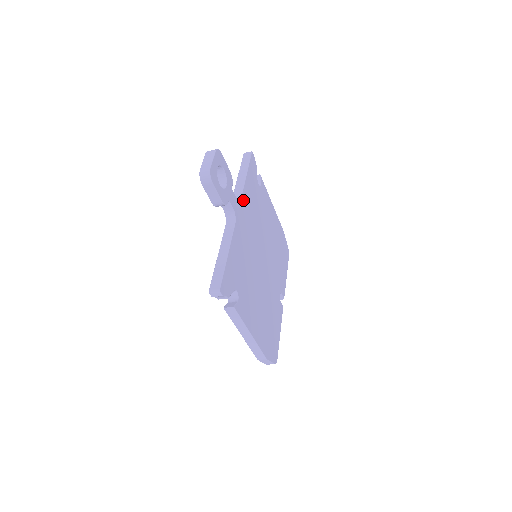
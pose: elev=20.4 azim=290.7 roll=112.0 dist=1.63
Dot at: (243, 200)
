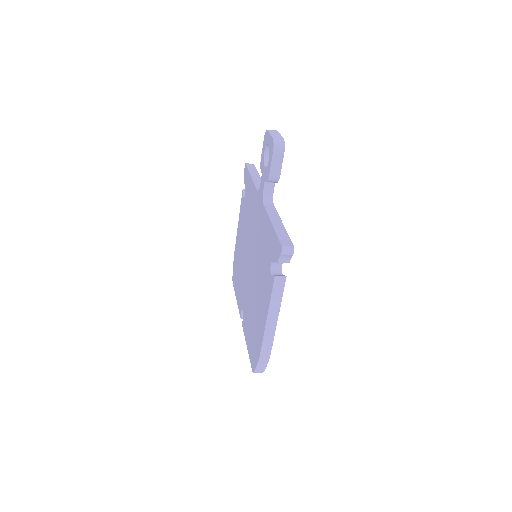
Dot at: occluded
